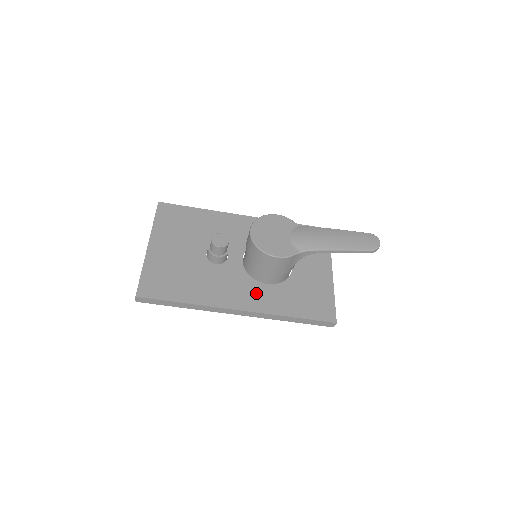
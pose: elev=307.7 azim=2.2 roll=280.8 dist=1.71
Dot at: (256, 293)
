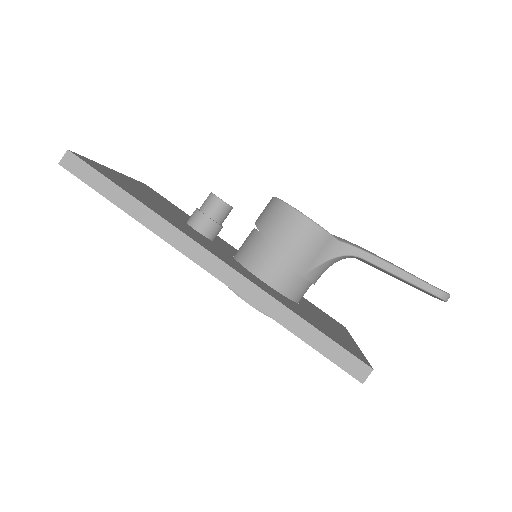
Dot at: (246, 272)
